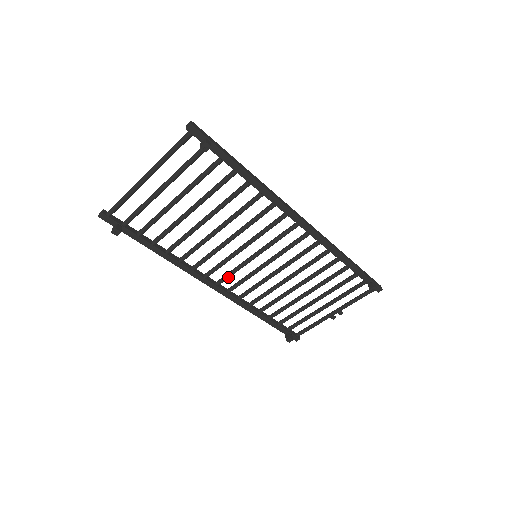
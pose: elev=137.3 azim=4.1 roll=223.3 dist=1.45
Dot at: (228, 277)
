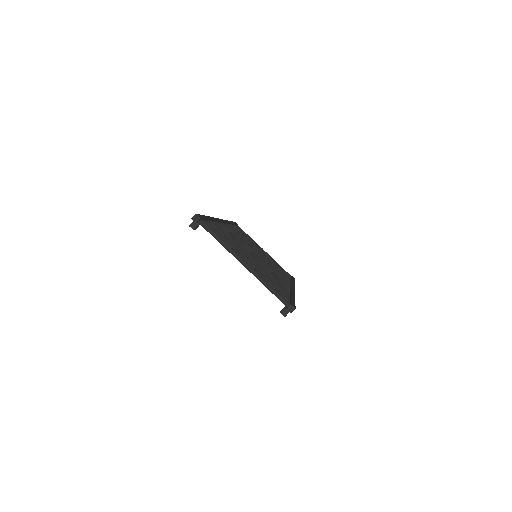
Dot at: occluded
